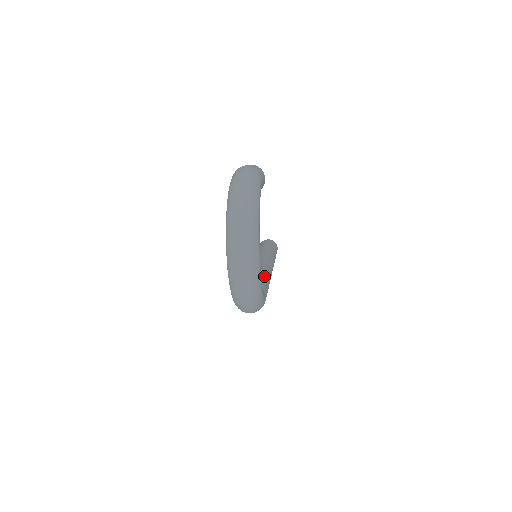
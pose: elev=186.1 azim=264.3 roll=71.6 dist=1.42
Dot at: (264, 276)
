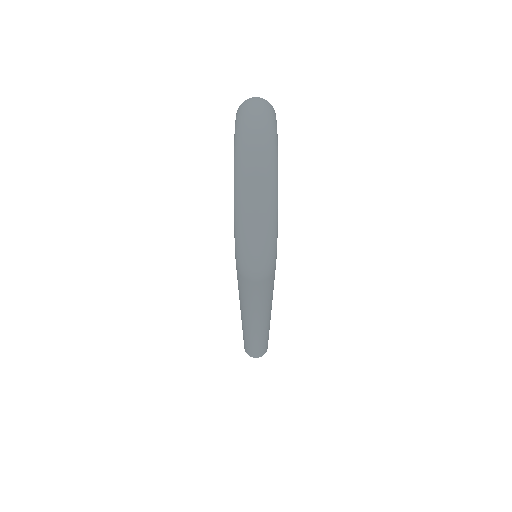
Dot at: occluded
